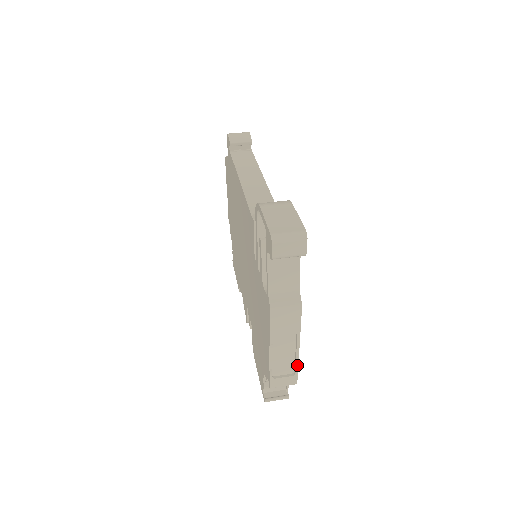
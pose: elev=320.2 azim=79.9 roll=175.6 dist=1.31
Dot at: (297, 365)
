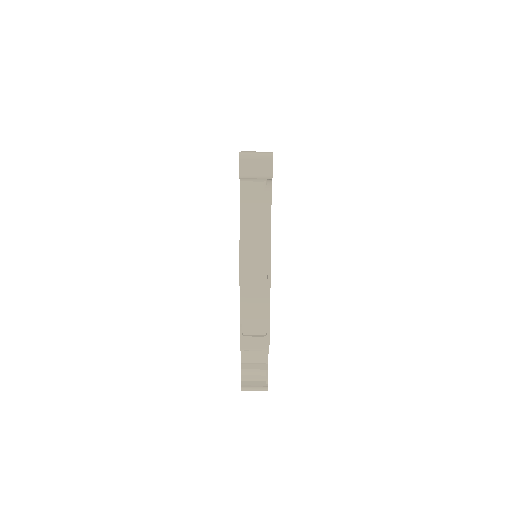
Dot at: (268, 322)
